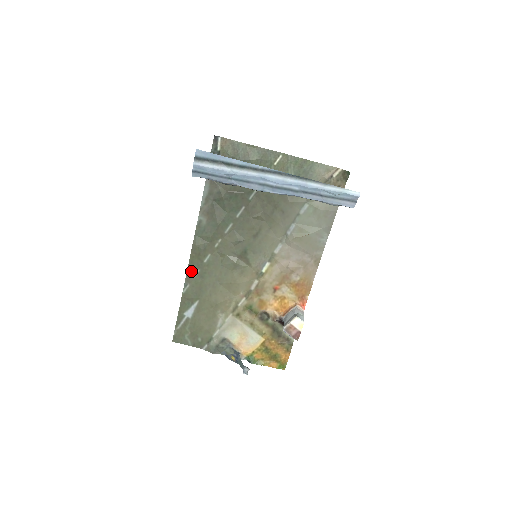
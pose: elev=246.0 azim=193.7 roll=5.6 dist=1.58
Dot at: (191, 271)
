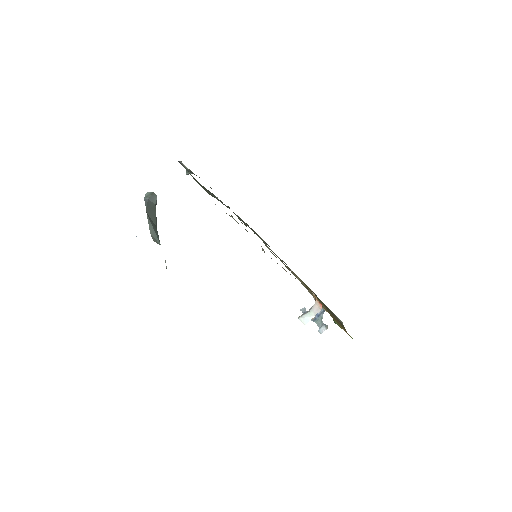
Dot at: occluded
